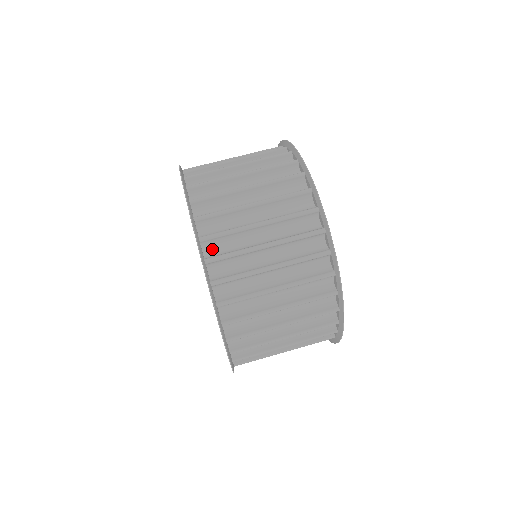
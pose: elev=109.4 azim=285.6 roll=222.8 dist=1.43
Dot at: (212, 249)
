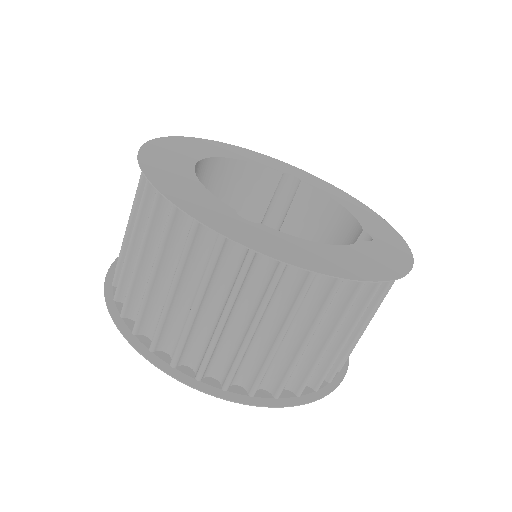
Dot at: occluded
